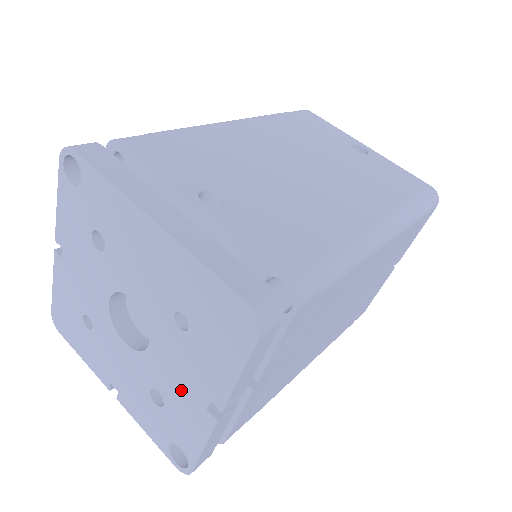
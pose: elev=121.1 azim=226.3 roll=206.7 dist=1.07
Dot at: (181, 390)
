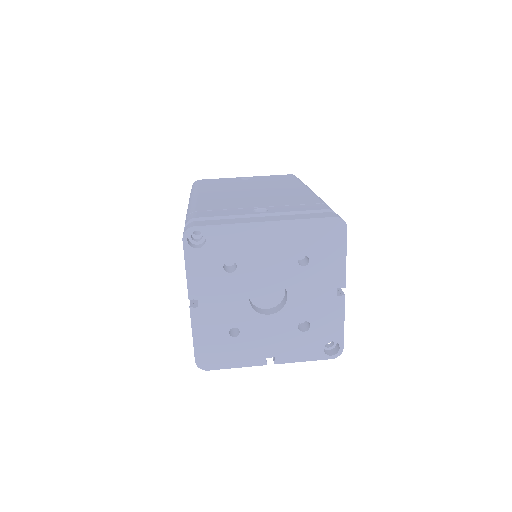
Dot at: (318, 302)
